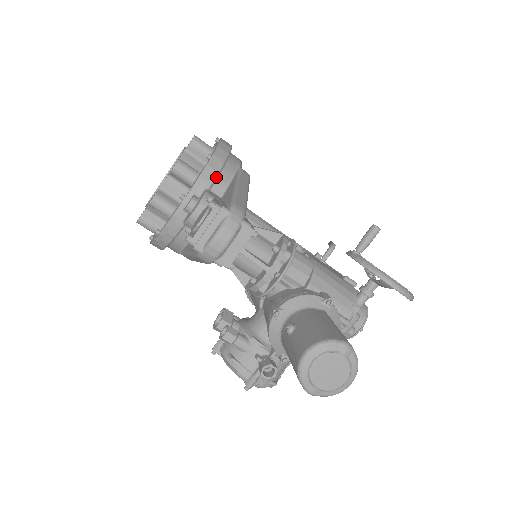
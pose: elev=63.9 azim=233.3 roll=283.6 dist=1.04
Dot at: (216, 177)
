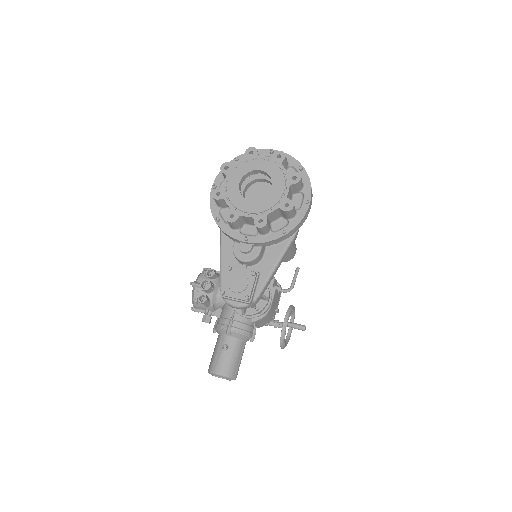
Dot at: occluded
